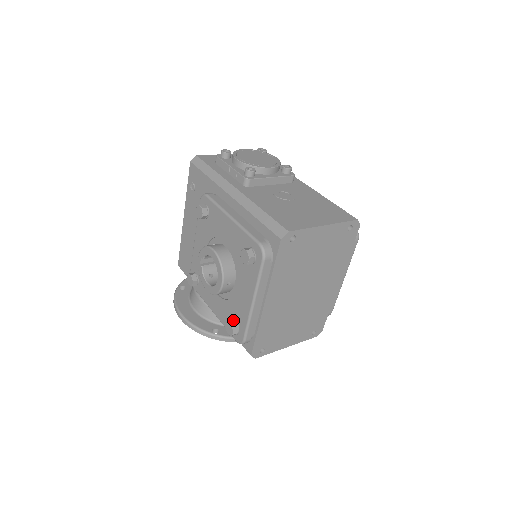
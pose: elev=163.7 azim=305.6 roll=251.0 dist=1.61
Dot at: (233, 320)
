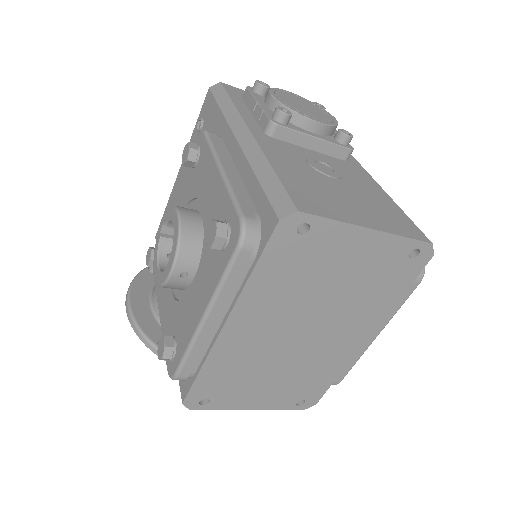
Dot at: (172, 336)
